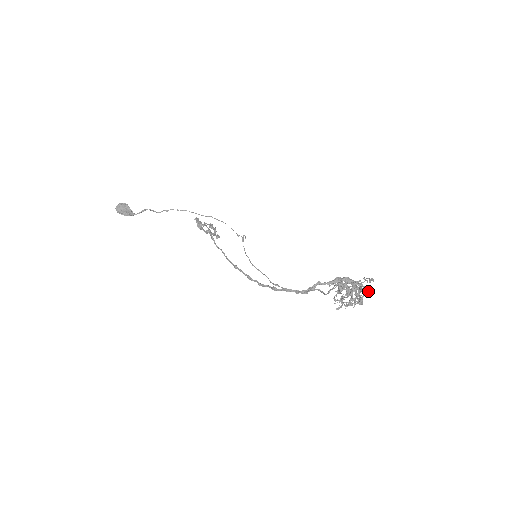
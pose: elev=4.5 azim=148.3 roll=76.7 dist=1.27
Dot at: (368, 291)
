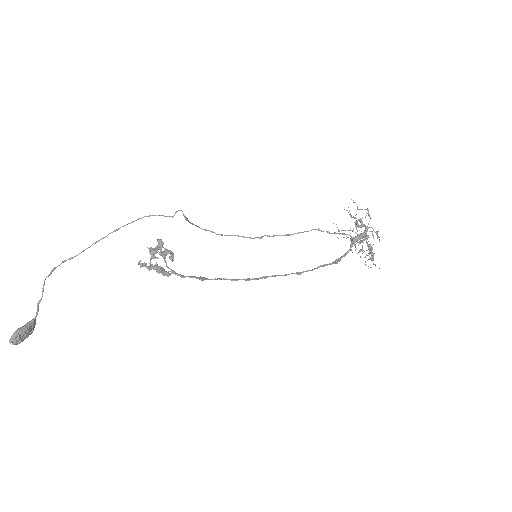
Dot at: occluded
